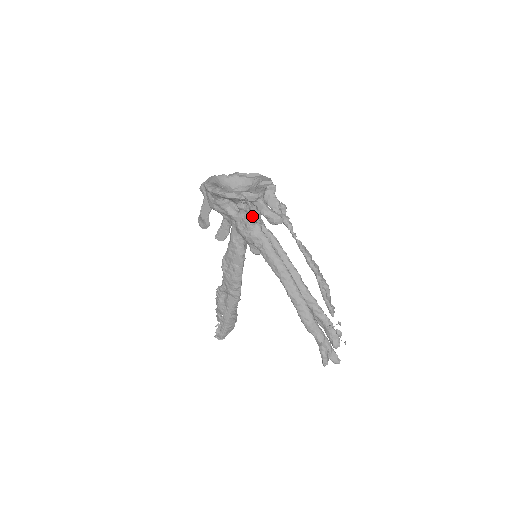
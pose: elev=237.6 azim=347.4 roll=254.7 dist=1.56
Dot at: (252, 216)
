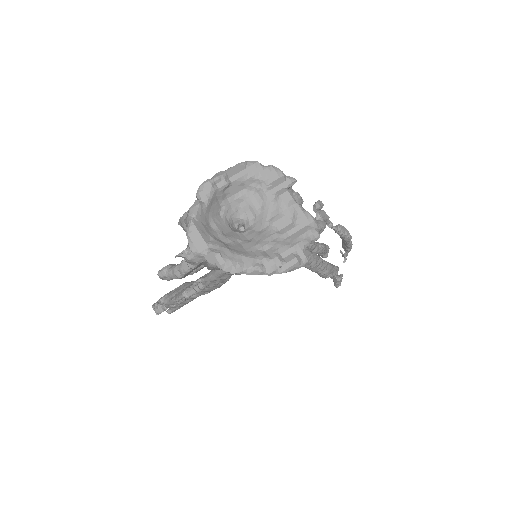
Dot at: occluded
